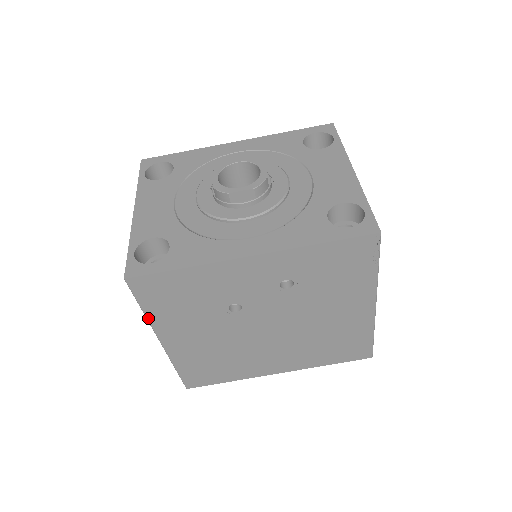
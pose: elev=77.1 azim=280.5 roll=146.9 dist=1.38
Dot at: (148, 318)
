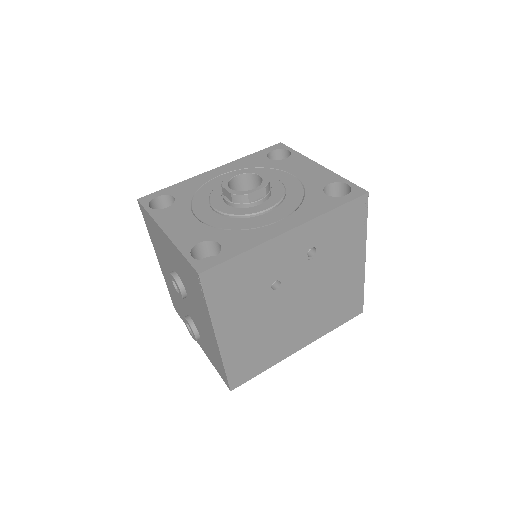
Dot at: (211, 314)
